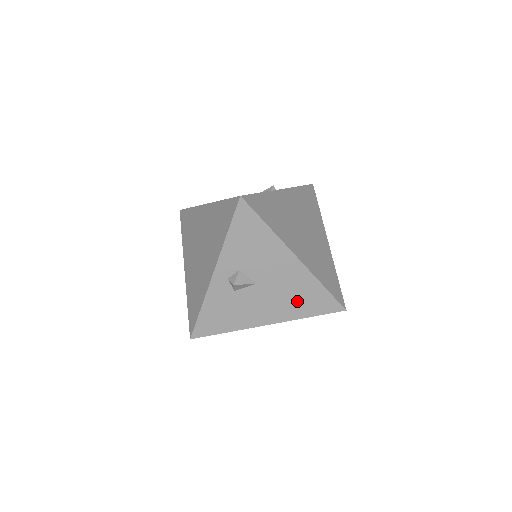
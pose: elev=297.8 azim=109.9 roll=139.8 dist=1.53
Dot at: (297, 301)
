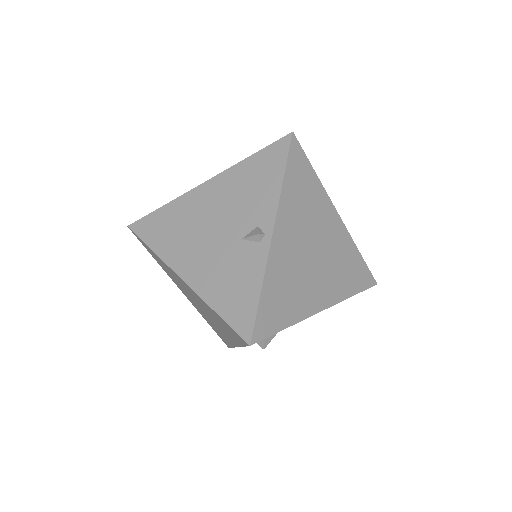
Dot at: occluded
